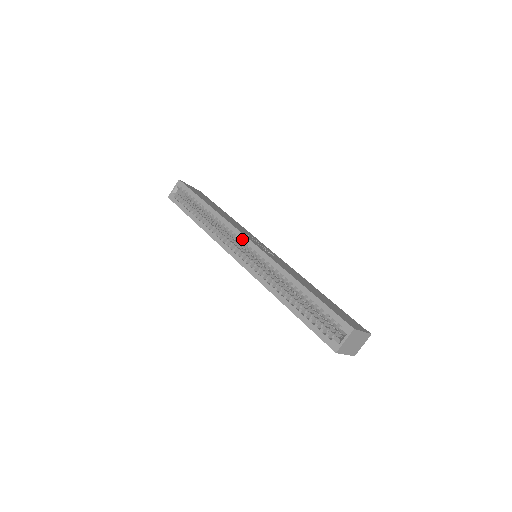
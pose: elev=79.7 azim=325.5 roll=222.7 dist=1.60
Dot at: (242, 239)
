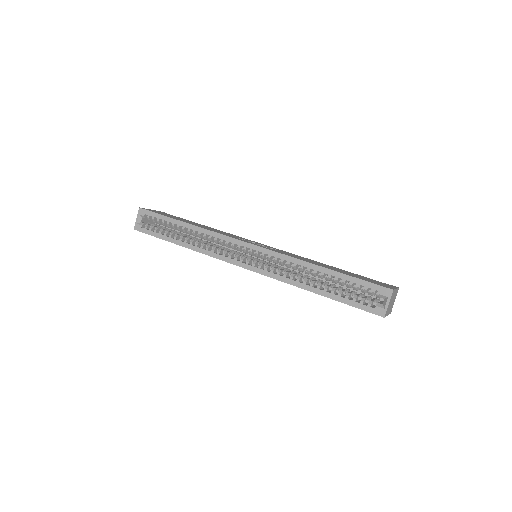
Dot at: (240, 245)
